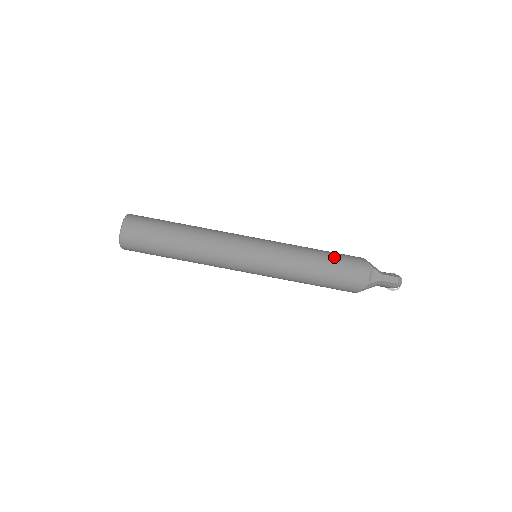
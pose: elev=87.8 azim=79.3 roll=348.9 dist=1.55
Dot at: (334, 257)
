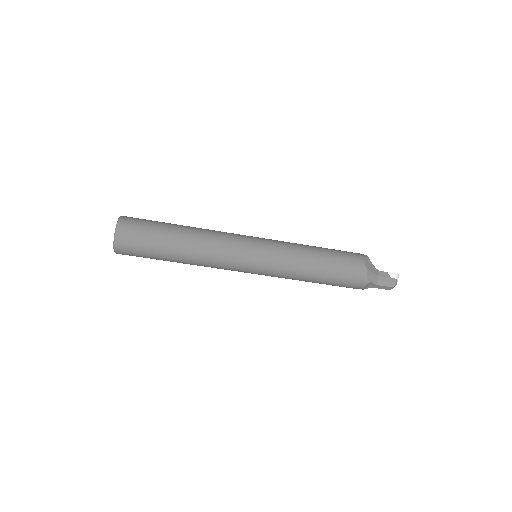
Dot at: (333, 274)
